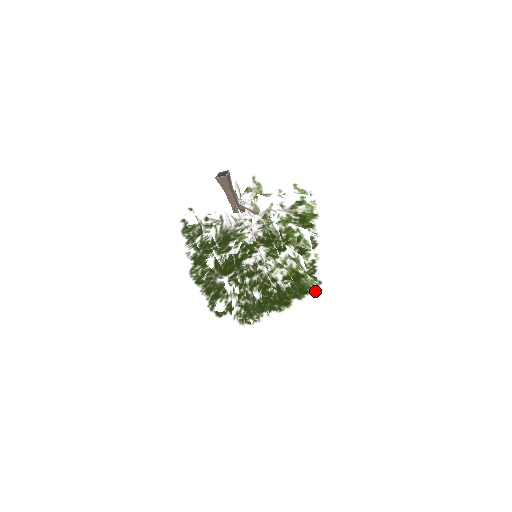
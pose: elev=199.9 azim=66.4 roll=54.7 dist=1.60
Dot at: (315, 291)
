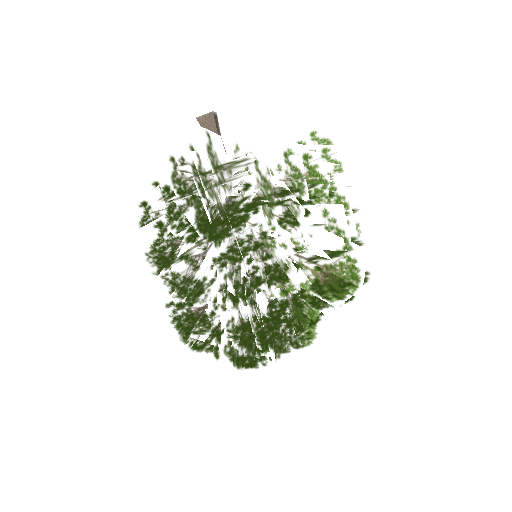
Dot at: occluded
